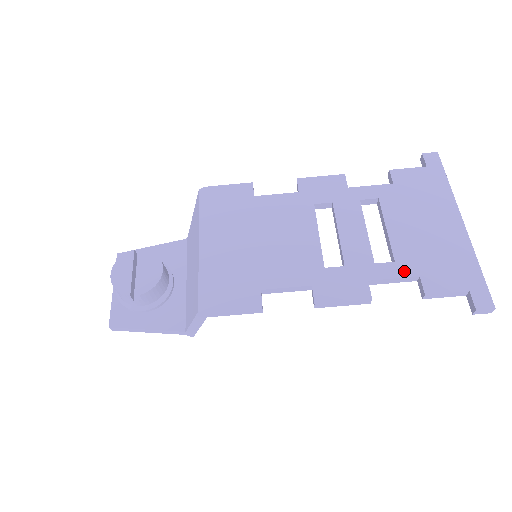
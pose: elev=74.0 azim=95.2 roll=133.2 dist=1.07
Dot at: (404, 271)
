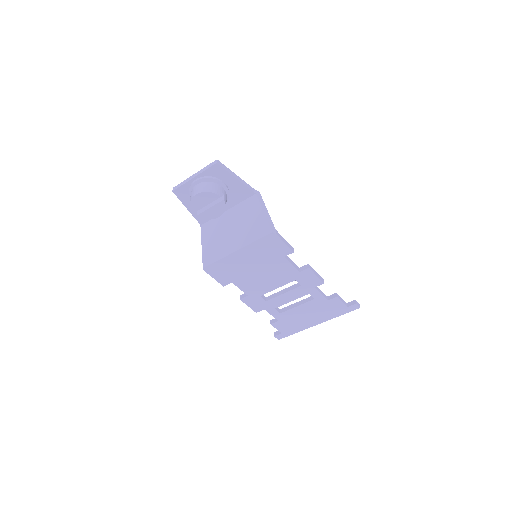
Dot at: (278, 317)
